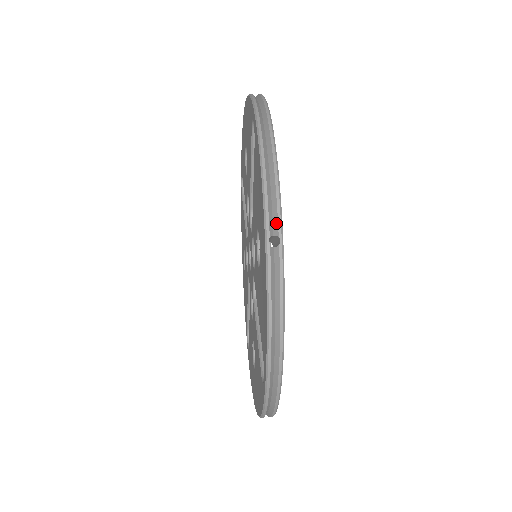
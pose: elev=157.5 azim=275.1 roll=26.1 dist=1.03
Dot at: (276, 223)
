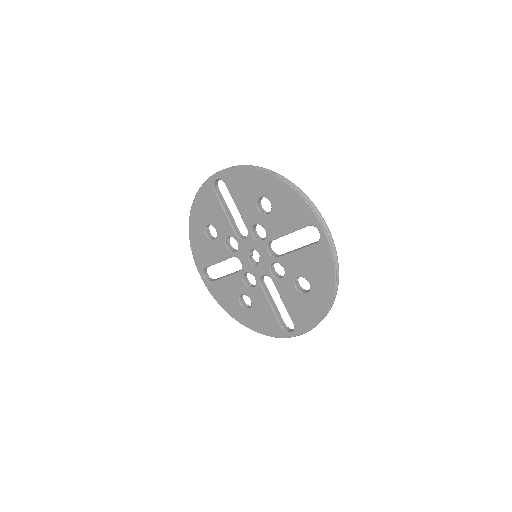
Dot at: (335, 293)
